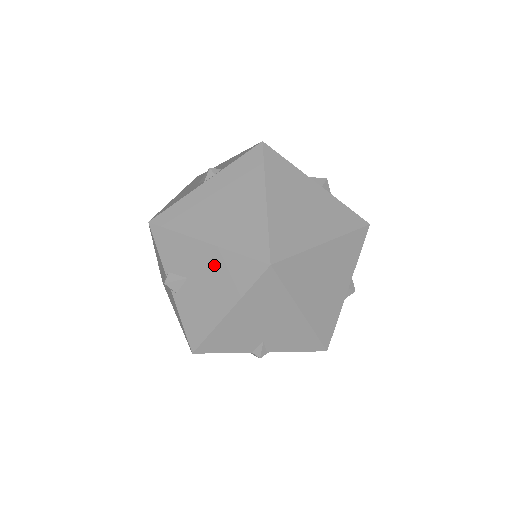
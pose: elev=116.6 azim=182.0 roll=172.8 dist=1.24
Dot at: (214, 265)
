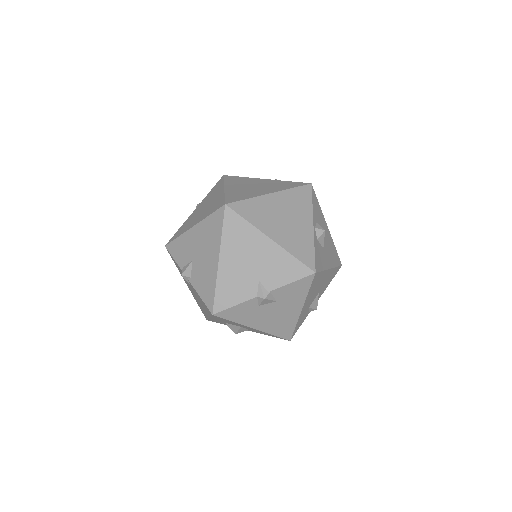
Dot at: (201, 236)
